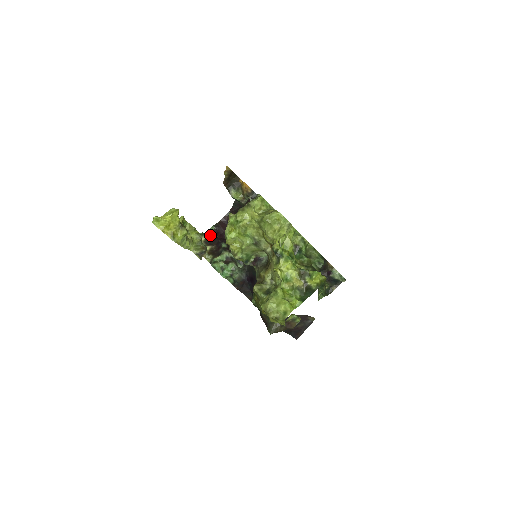
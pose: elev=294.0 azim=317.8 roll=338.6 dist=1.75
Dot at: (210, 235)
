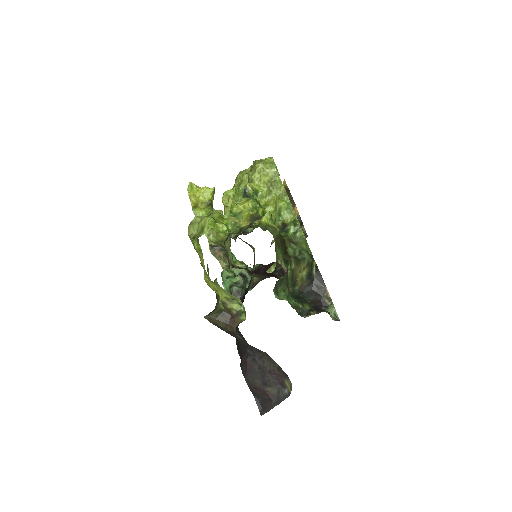
Dot at: occluded
